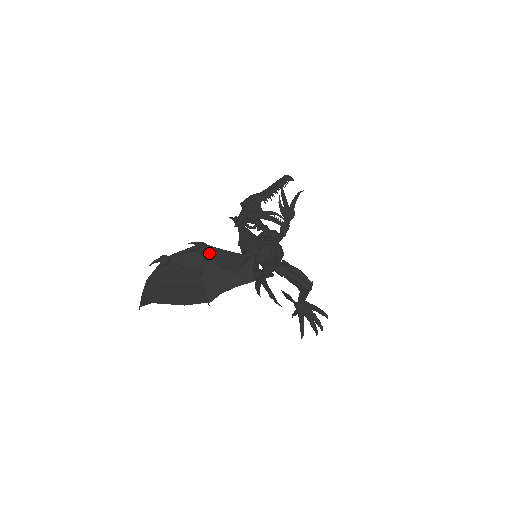
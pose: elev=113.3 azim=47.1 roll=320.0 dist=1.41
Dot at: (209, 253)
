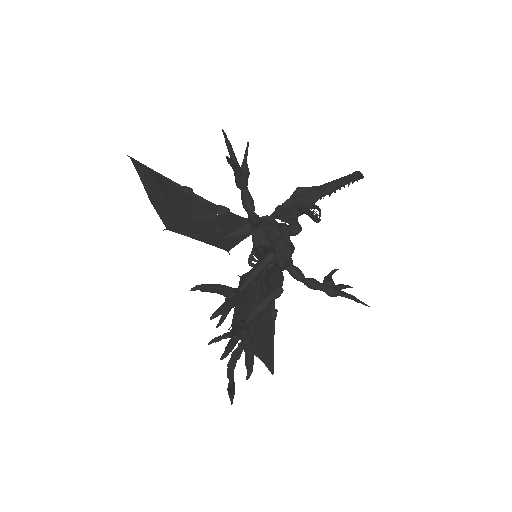
Dot at: (223, 217)
